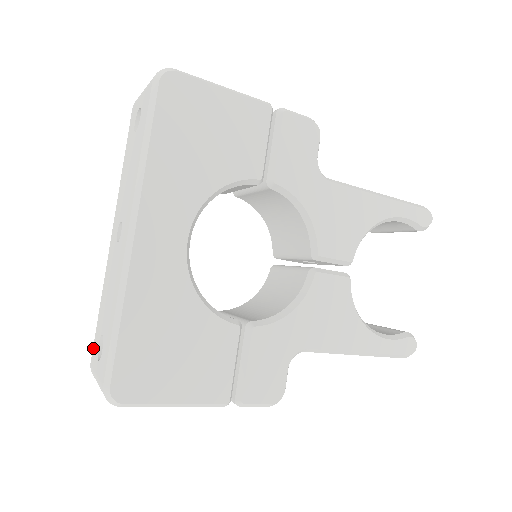
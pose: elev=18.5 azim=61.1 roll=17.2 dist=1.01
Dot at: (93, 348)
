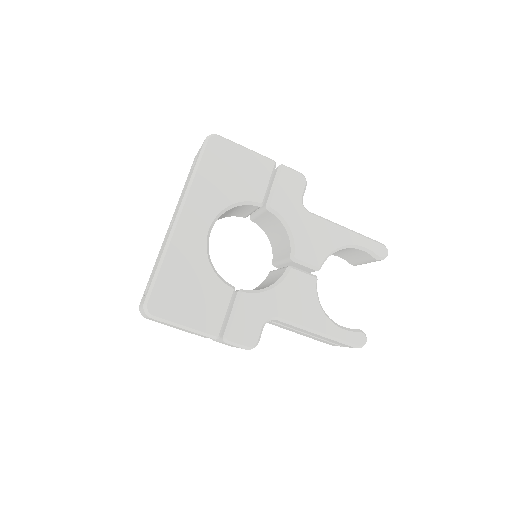
Dot at: (143, 294)
